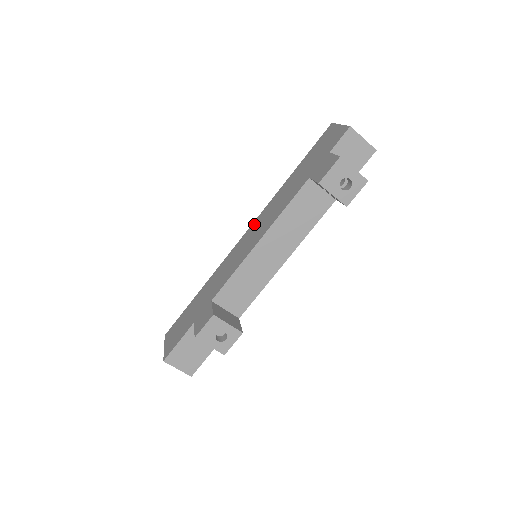
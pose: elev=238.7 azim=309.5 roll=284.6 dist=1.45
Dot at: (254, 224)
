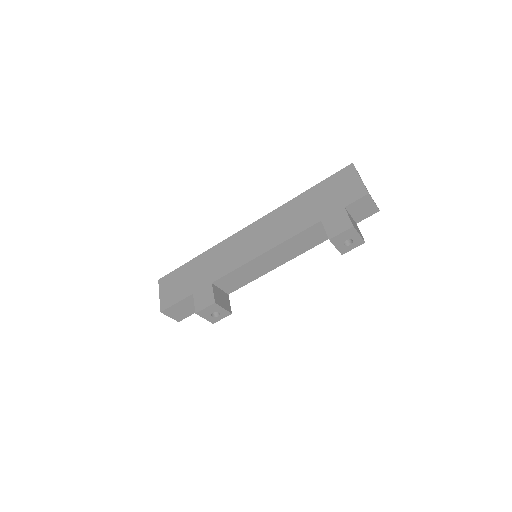
Dot at: (259, 223)
